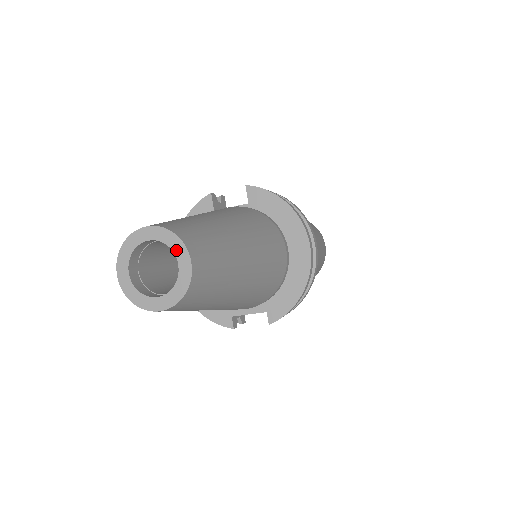
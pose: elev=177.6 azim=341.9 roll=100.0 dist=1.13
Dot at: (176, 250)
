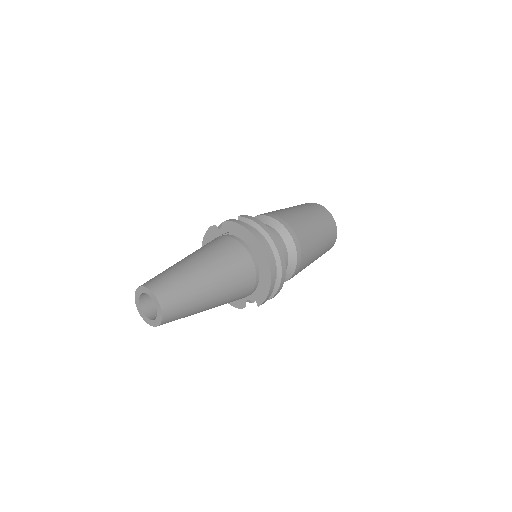
Dot at: (153, 298)
